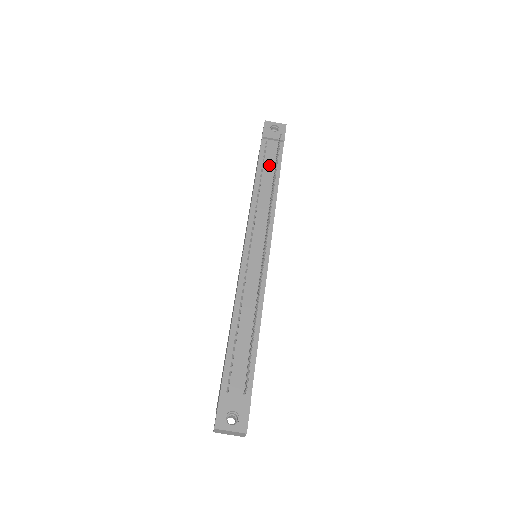
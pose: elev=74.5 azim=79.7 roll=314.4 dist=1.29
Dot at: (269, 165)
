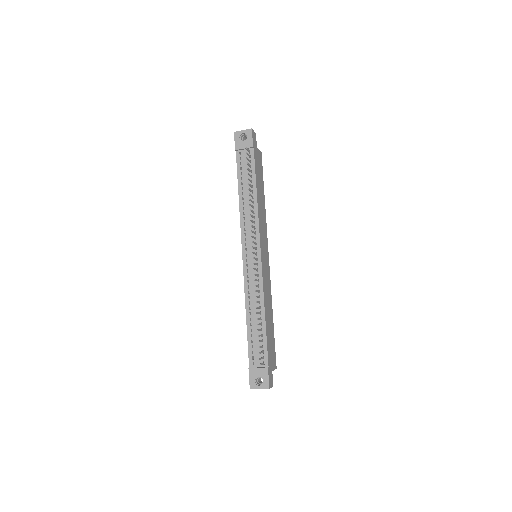
Dot at: (246, 176)
